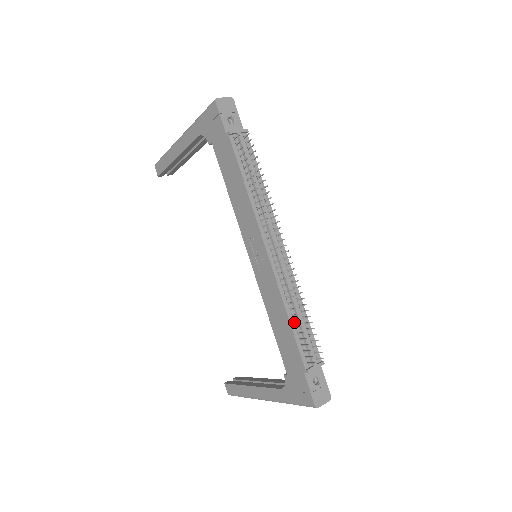
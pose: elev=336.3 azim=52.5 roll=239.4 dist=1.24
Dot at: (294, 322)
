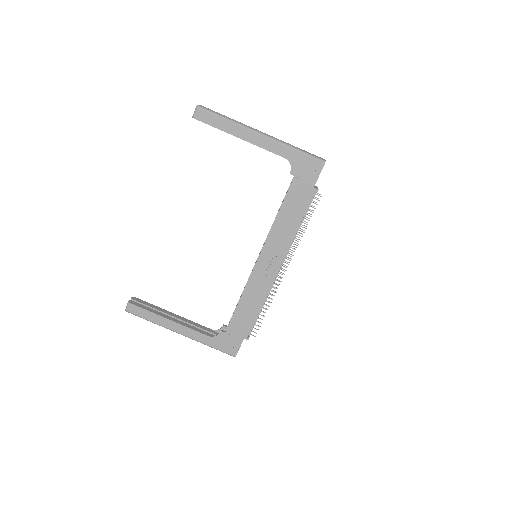
Dot at: (259, 310)
